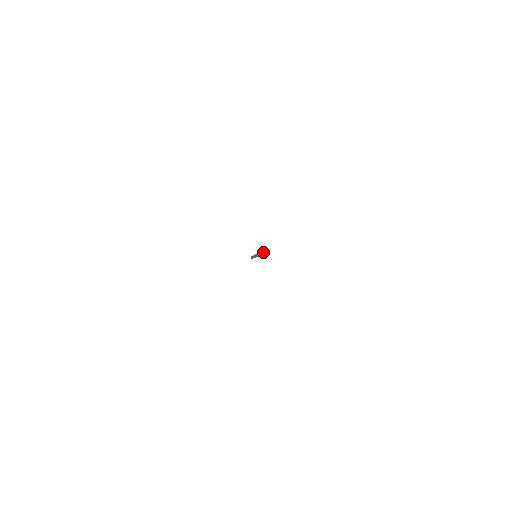
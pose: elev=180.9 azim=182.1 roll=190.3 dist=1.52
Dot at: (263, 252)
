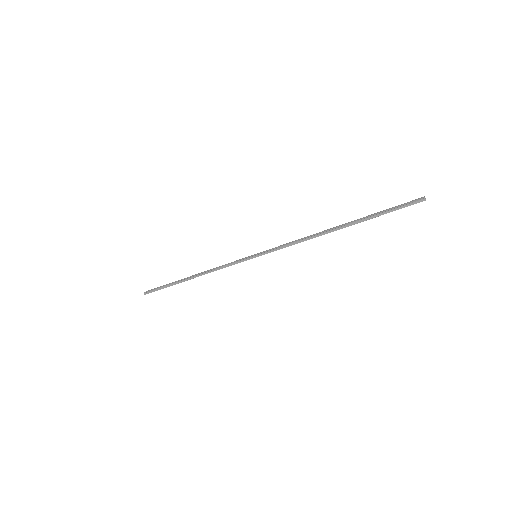
Dot at: (425, 198)
